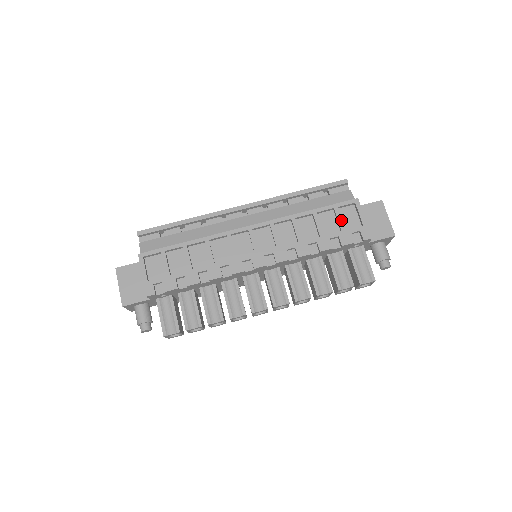
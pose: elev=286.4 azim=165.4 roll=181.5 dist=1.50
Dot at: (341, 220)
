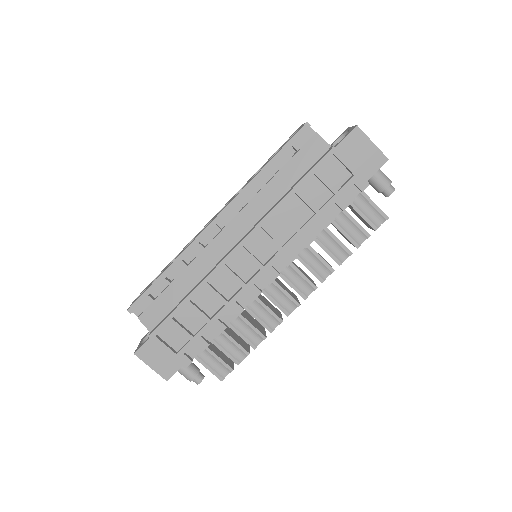
Dot at: (328, 183)
